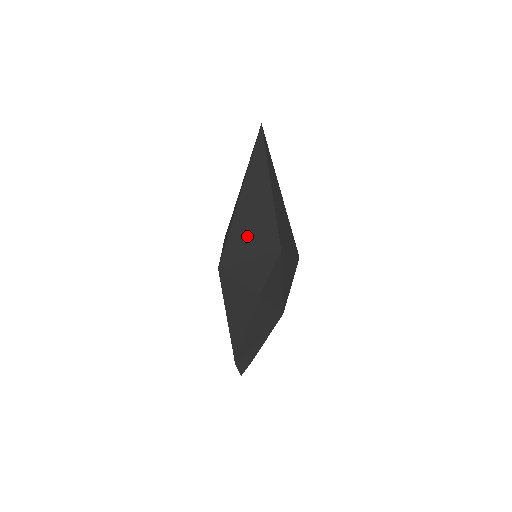
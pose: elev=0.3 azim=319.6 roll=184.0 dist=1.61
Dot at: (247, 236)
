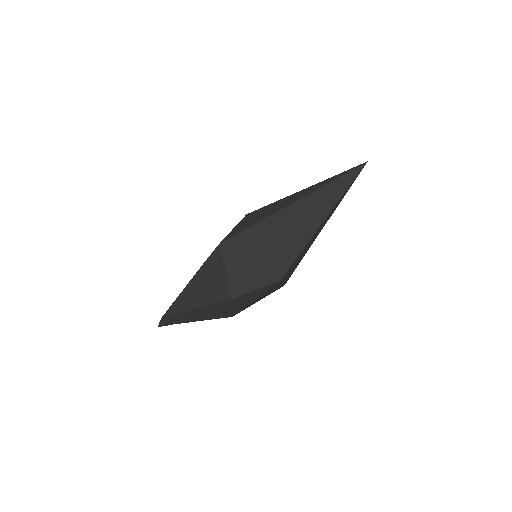
Dot at: (266, 242)
